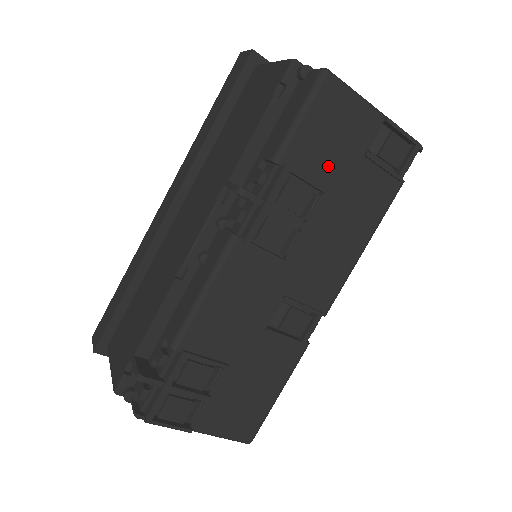
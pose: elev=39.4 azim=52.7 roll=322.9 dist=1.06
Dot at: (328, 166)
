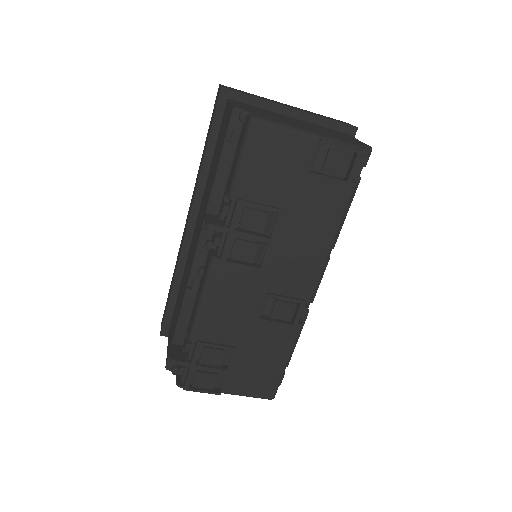
Dot at: (277, 190)
